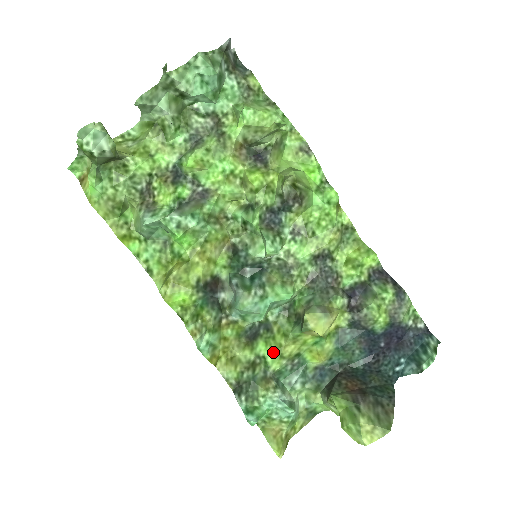
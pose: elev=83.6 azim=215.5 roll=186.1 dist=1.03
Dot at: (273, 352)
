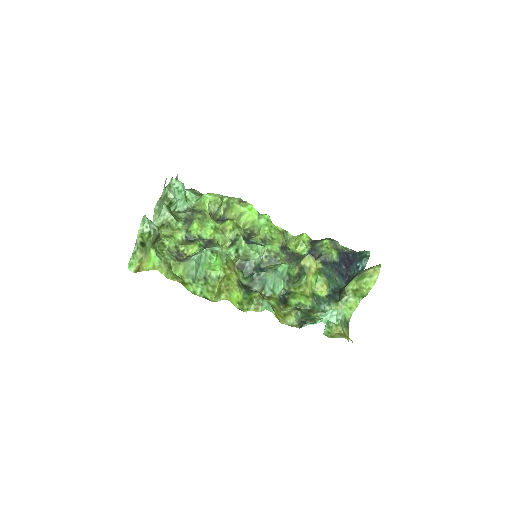
Dot at: (301, 297)
